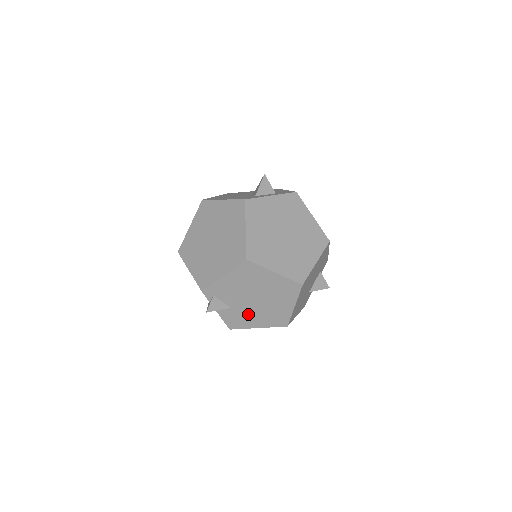
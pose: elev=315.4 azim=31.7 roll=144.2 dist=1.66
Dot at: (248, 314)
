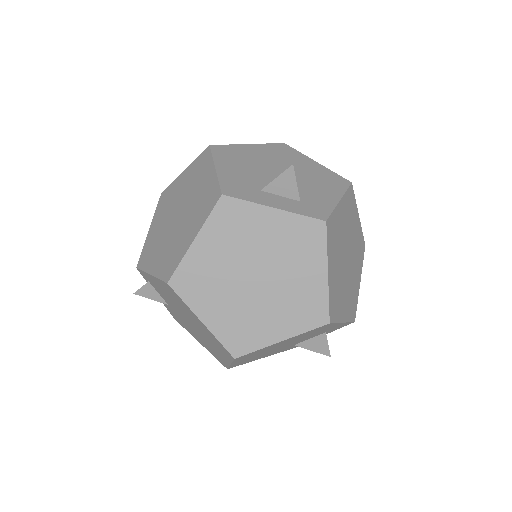
Dot at: (187, 325)
